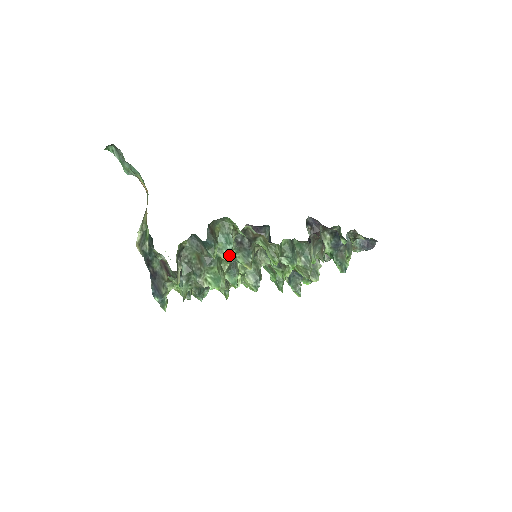
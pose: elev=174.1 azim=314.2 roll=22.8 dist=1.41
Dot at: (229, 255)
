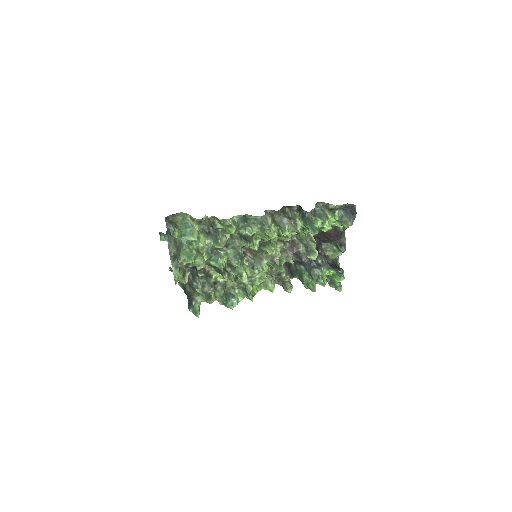
Dot at: (190, 235)
